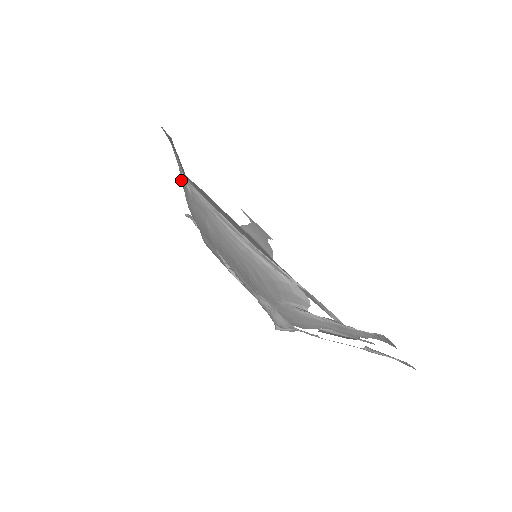
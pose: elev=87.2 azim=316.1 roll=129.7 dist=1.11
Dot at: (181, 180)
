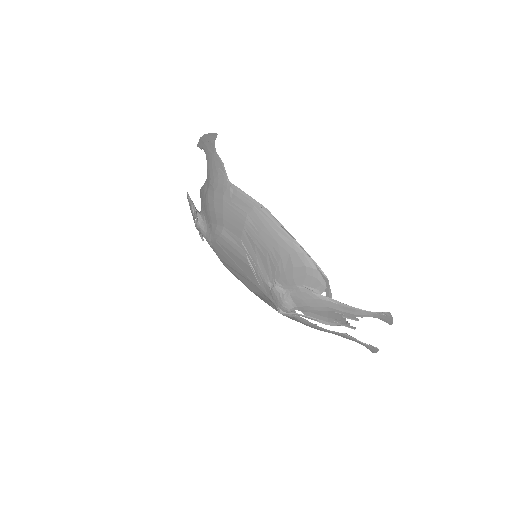
Dot at: (215, 180)
